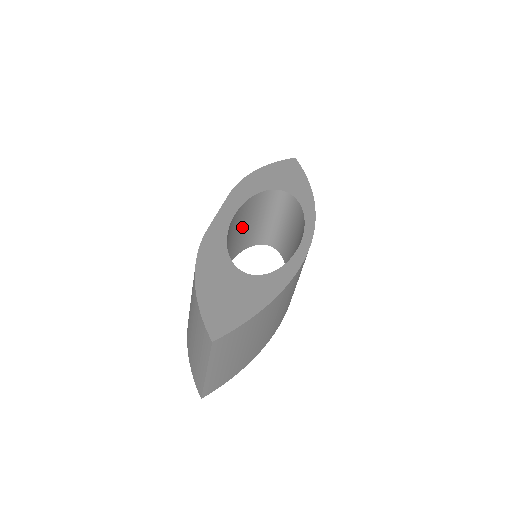
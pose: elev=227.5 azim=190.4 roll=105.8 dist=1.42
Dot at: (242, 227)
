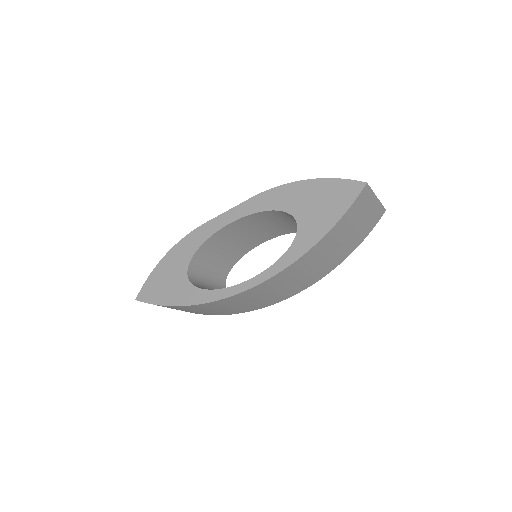
Dot at: (275, 222)
